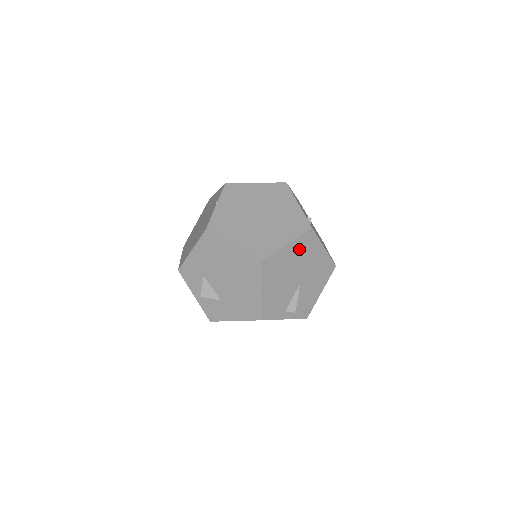
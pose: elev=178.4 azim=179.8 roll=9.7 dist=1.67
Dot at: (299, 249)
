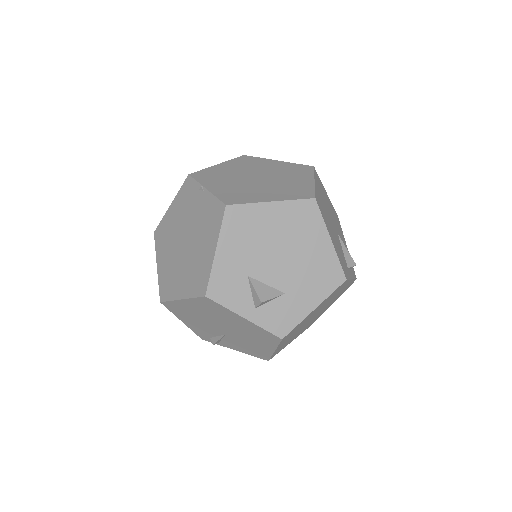
Dot at: (320, 190)
